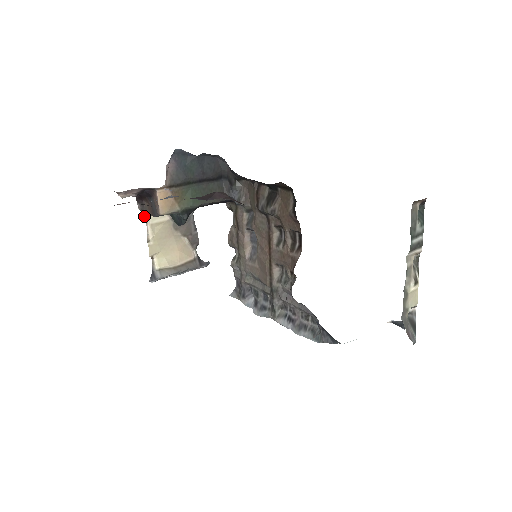
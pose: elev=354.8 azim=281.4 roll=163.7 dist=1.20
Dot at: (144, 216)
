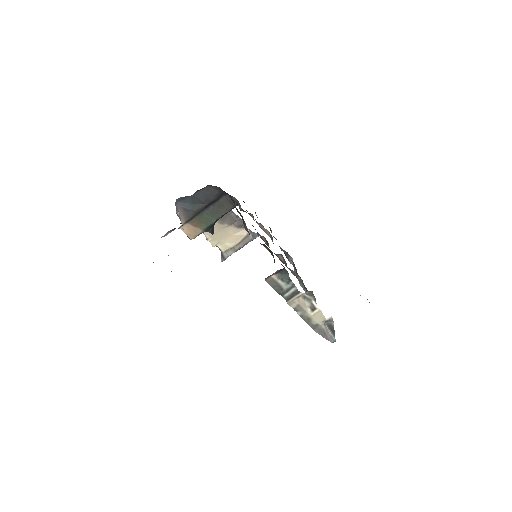
Dot at: occluded
